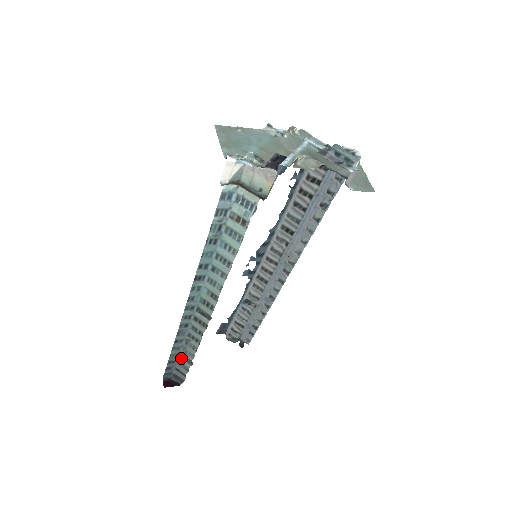
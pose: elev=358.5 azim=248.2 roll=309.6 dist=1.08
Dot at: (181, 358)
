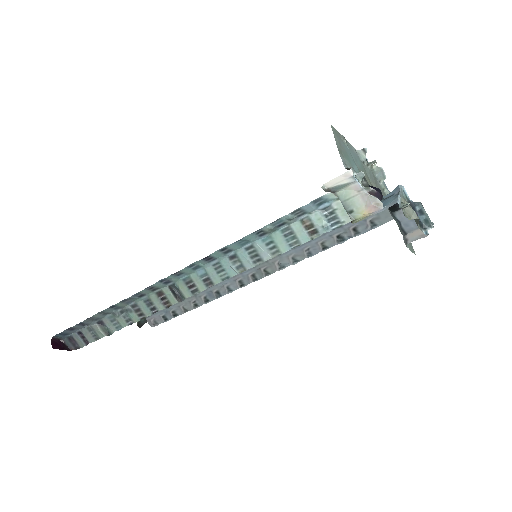
Dot at: (98, 324)
